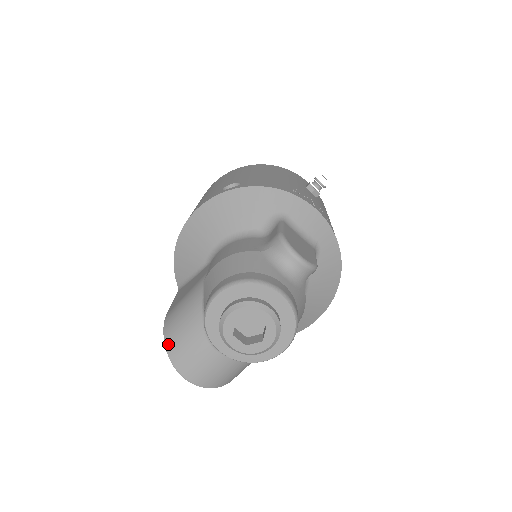
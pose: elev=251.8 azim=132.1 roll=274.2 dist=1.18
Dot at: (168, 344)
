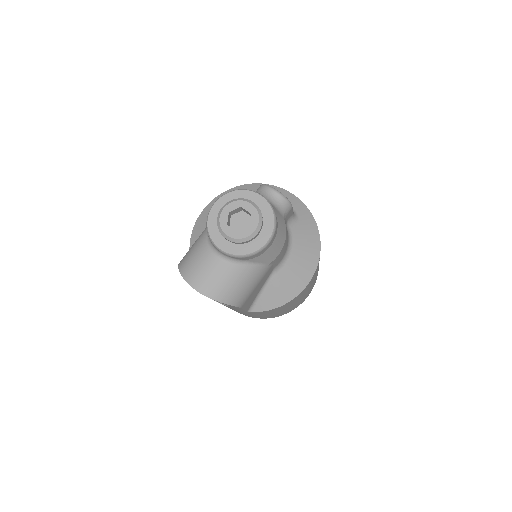
Dot at: (181, 267)
